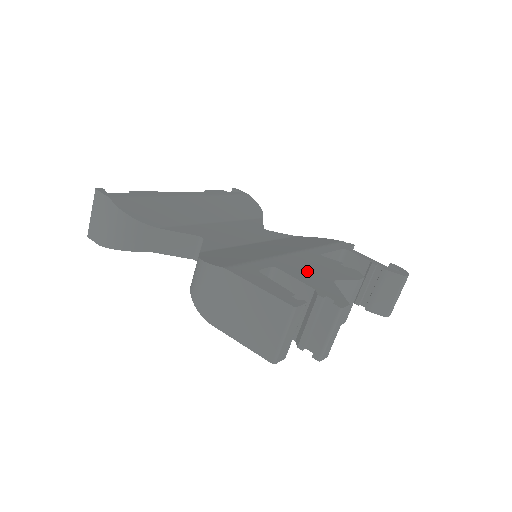
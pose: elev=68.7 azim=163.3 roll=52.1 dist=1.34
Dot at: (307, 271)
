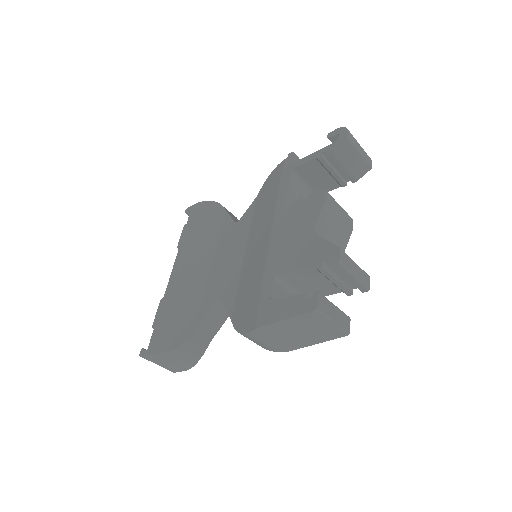
Dot at: (293, 248)
